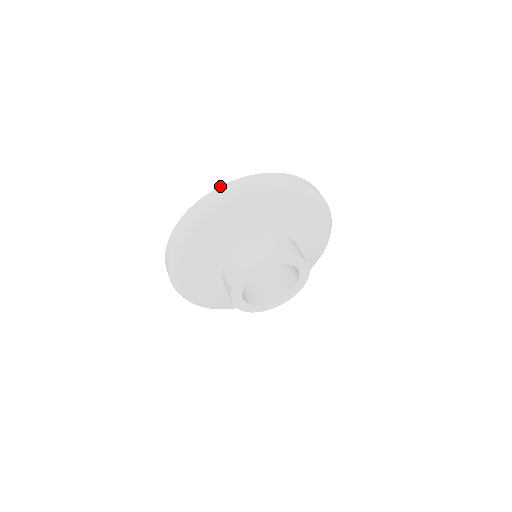
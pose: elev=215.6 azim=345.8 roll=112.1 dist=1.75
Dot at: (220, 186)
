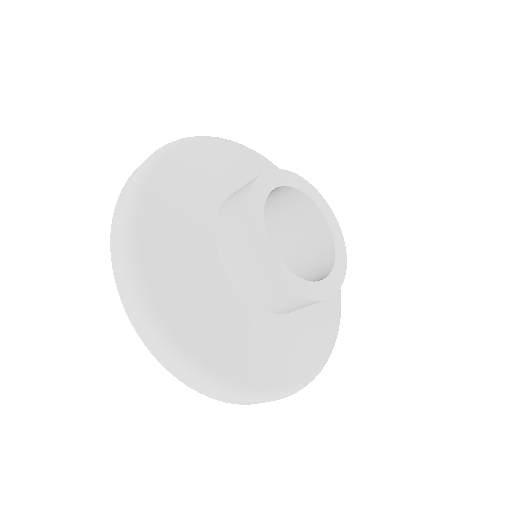
Dot at: (120, 193)
